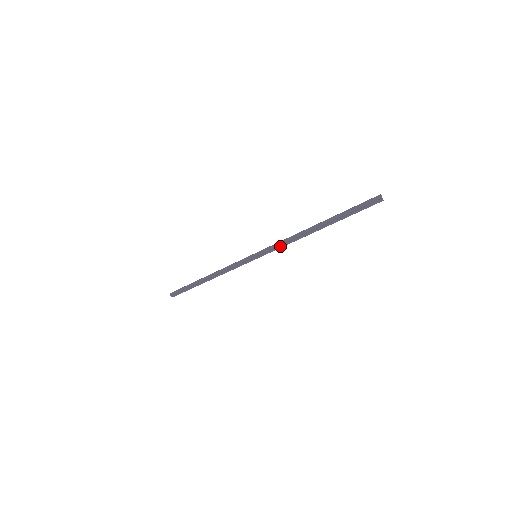
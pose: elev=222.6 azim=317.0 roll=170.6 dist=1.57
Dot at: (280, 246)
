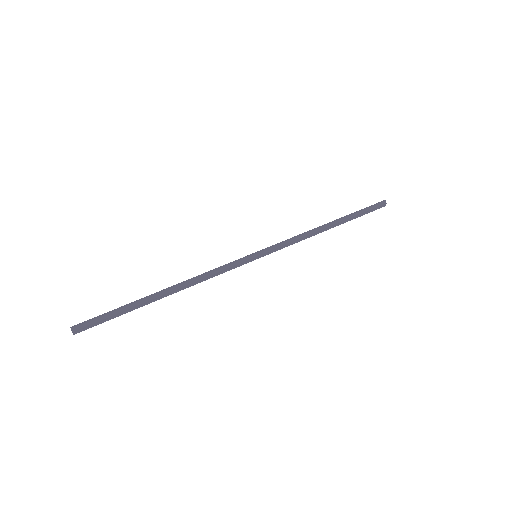
Dot at: (289, 244)
